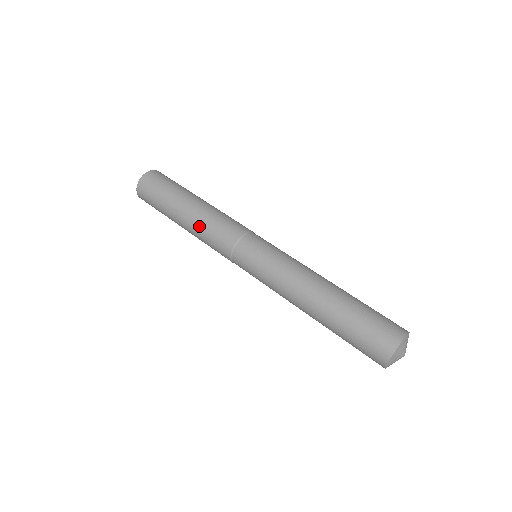
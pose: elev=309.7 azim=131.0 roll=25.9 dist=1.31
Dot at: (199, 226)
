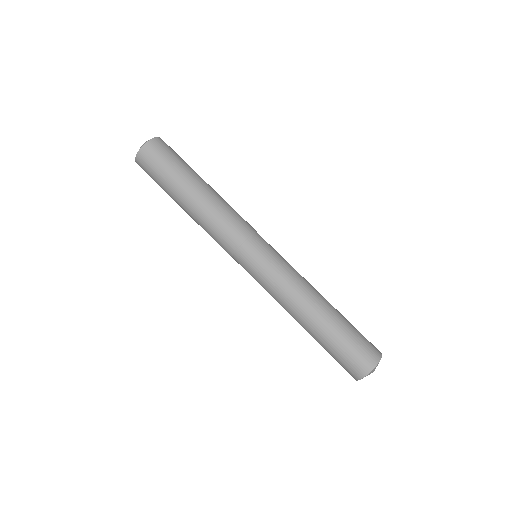
Dot at: (202, 220)
